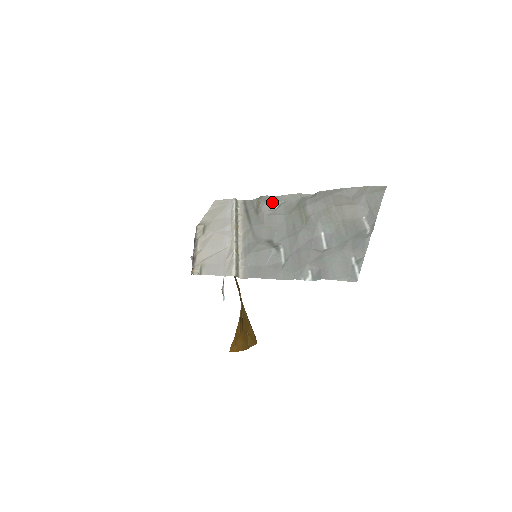
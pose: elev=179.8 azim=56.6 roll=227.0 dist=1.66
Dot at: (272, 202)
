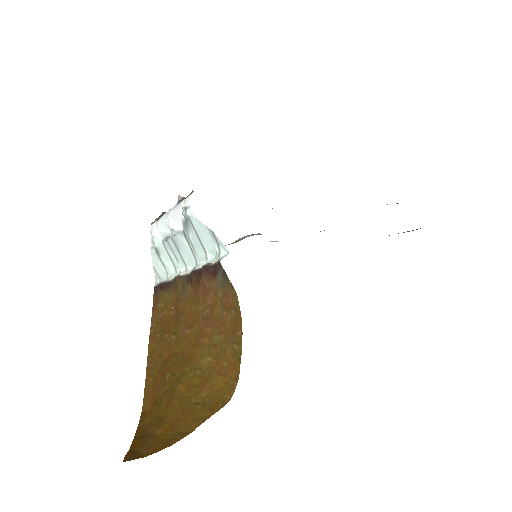
Dot at: occluded
